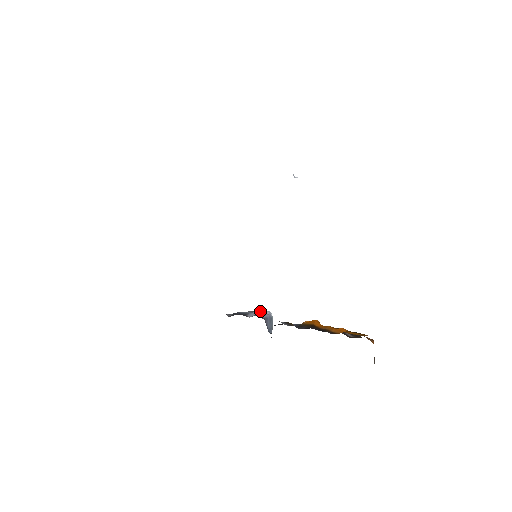
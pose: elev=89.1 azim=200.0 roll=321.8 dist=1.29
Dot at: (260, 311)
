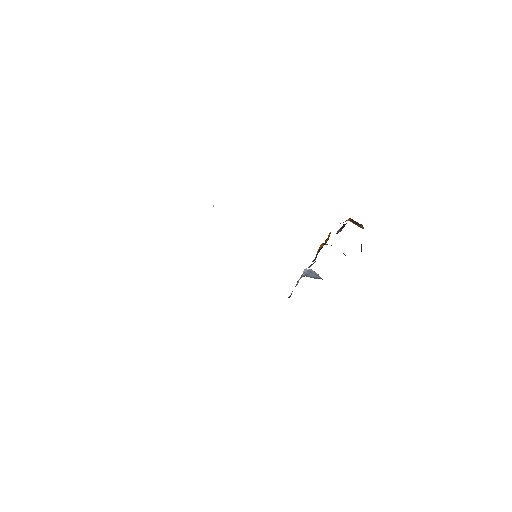
Dot at: occluded
